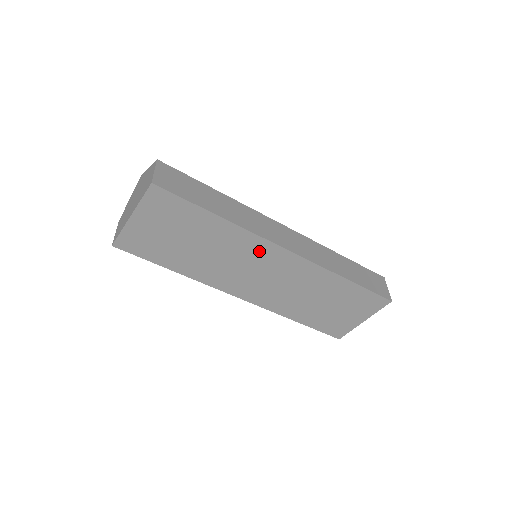
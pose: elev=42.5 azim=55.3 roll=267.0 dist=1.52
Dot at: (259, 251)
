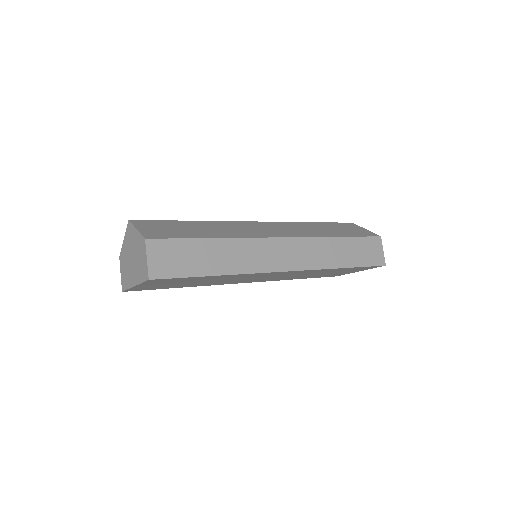
Dot at: (259, 275)
